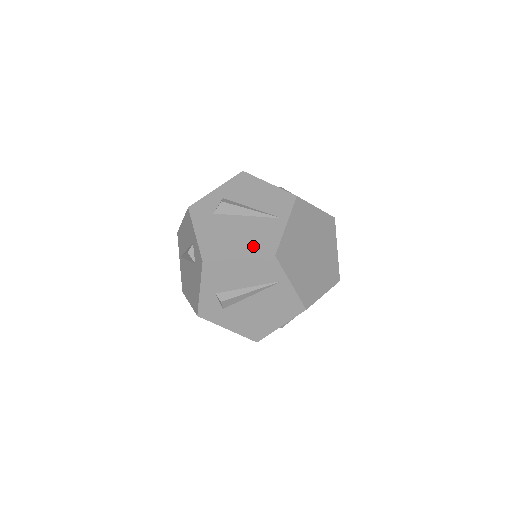
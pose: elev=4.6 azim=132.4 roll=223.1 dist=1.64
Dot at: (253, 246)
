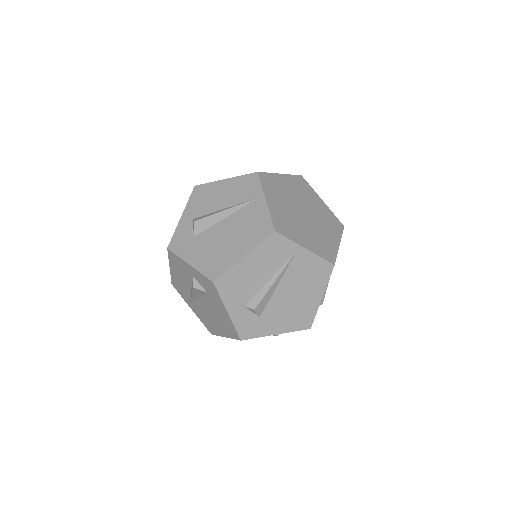
Dot at: (249, 237)
